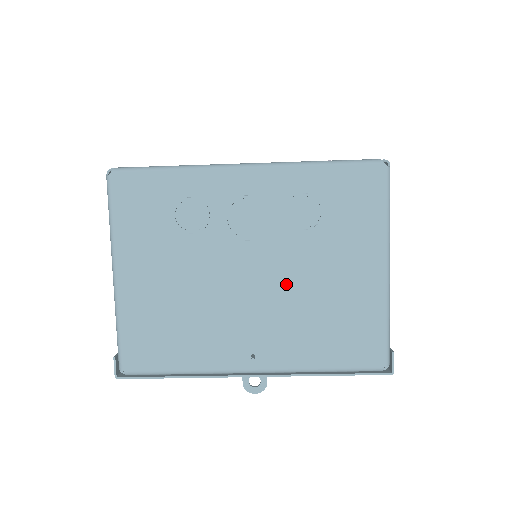
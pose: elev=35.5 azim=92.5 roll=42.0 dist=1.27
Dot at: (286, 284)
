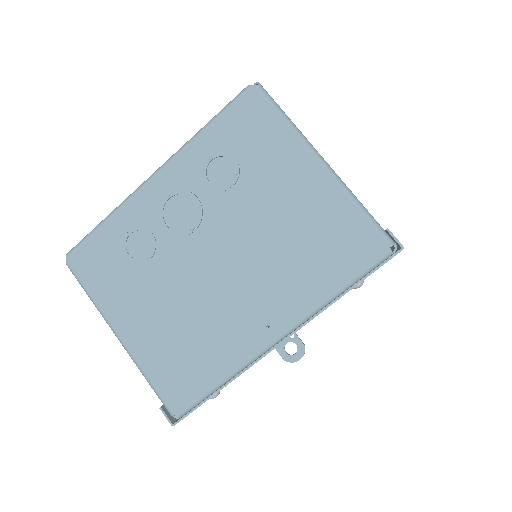
Dot at: (249, 241)
